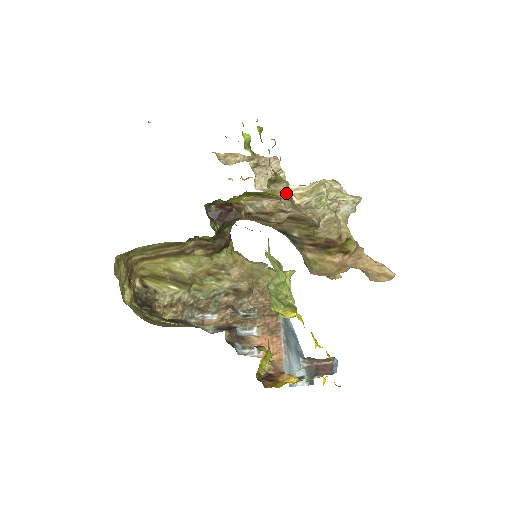
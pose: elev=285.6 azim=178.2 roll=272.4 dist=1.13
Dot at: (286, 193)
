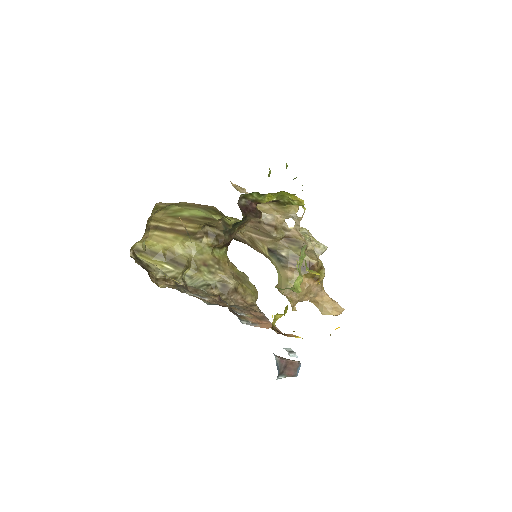
Dot at: occluded
